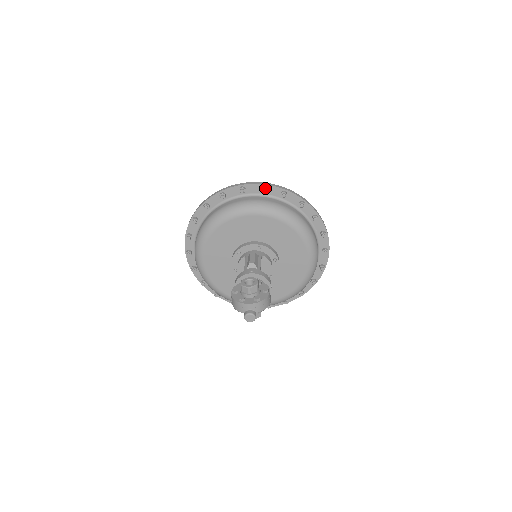
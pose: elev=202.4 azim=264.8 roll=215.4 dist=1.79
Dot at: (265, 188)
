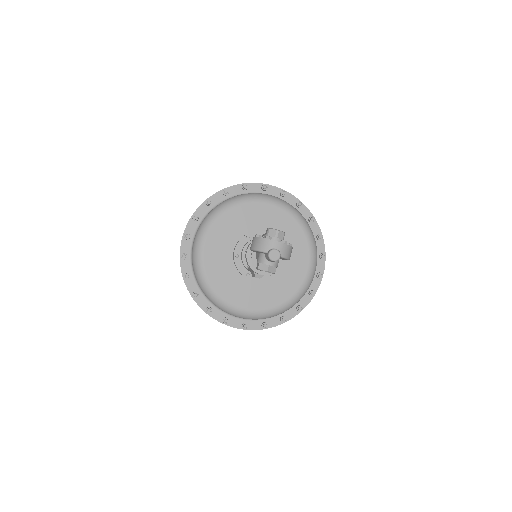
Dot at: (285, 192)
